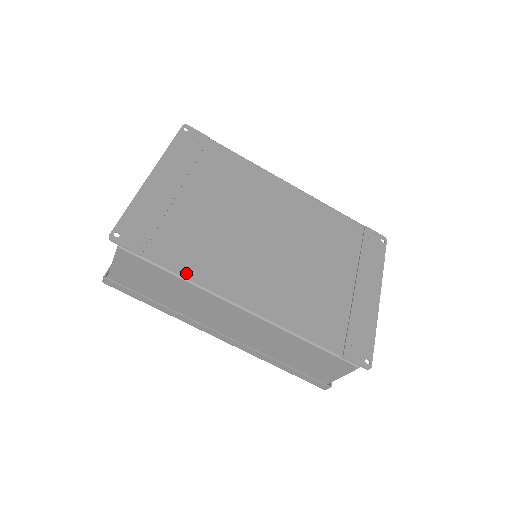
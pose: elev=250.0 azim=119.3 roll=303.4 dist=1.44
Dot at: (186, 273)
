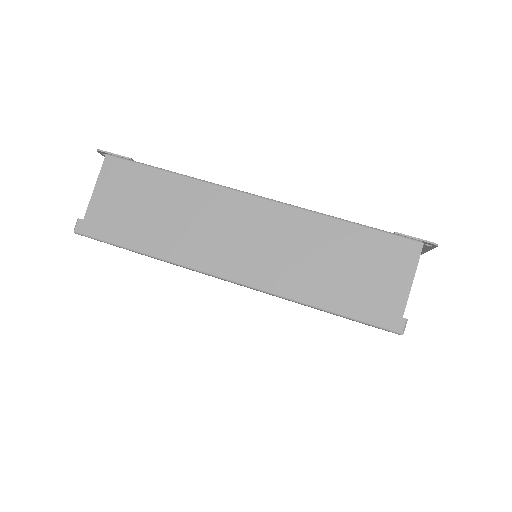
Dot at: occluded
